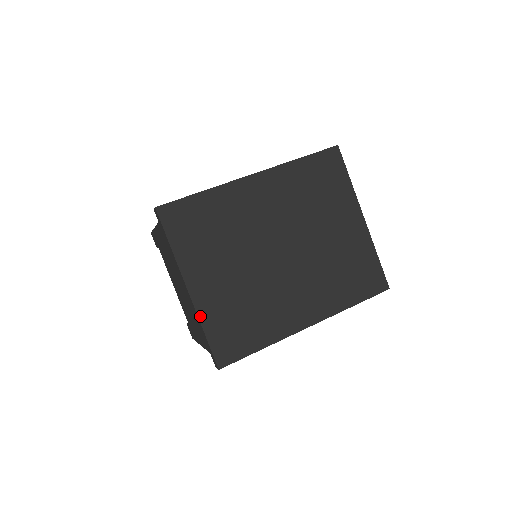
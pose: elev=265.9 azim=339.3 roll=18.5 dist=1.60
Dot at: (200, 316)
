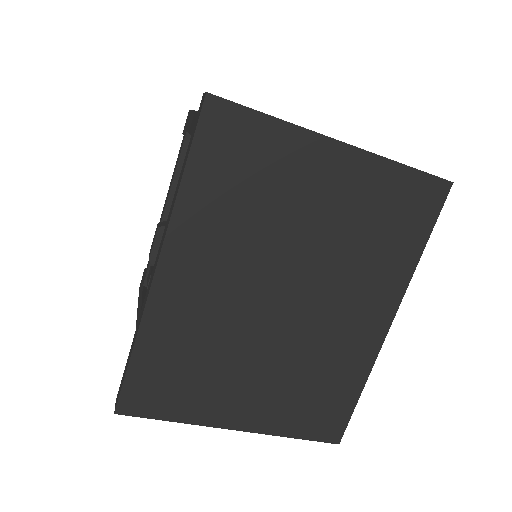
Dot at: (273, 433)
